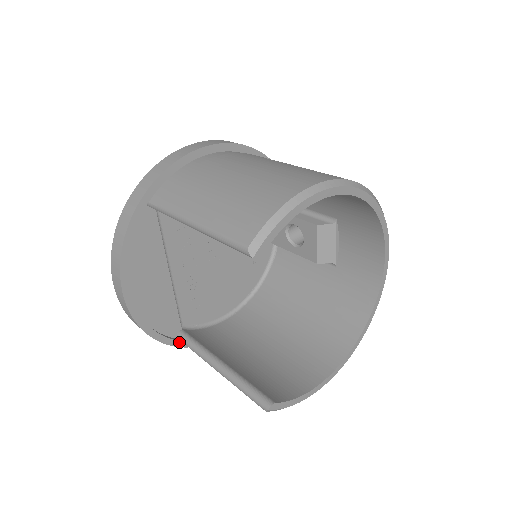
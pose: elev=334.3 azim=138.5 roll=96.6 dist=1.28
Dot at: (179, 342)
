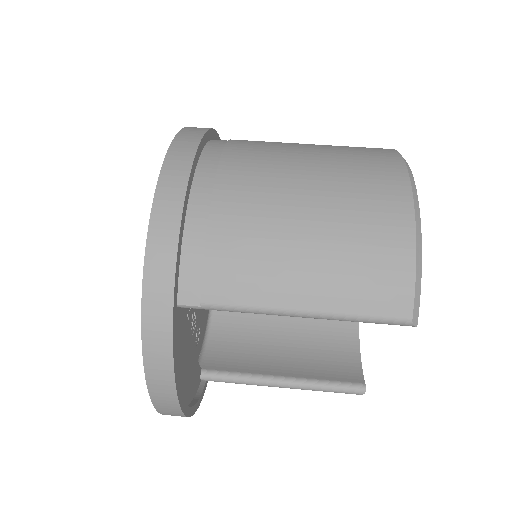
Dot at: (206, 383)
